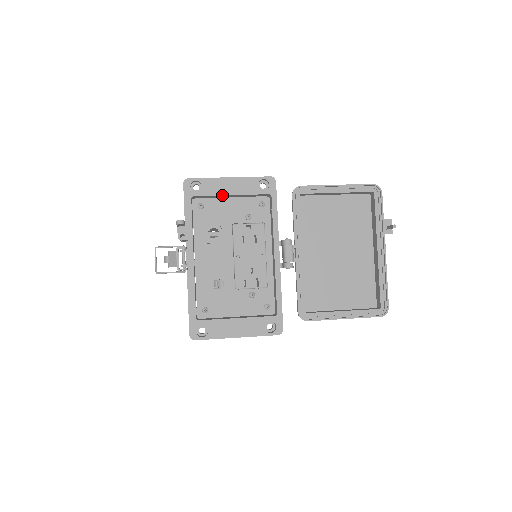
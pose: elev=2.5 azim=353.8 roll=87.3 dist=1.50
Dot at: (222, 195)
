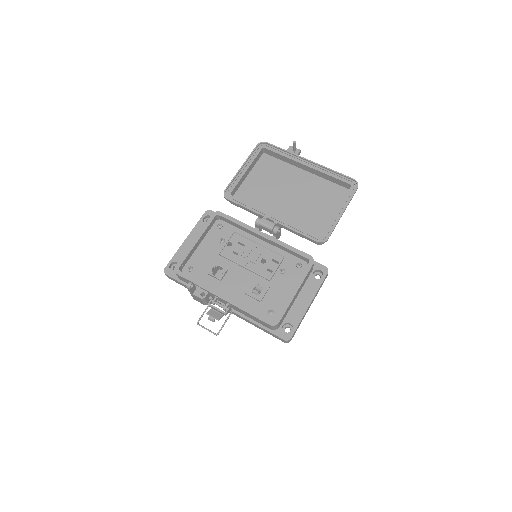
Dot at: (193, 248)
